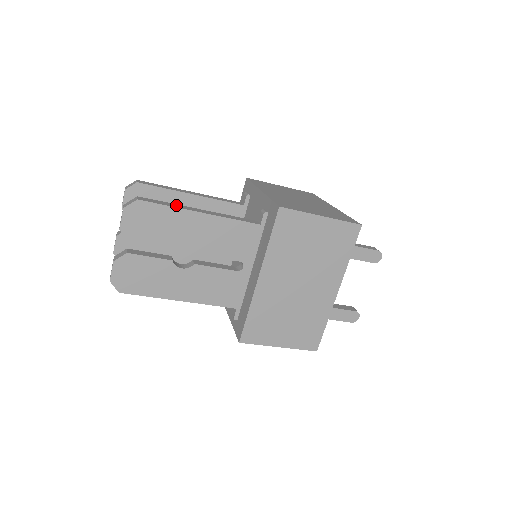
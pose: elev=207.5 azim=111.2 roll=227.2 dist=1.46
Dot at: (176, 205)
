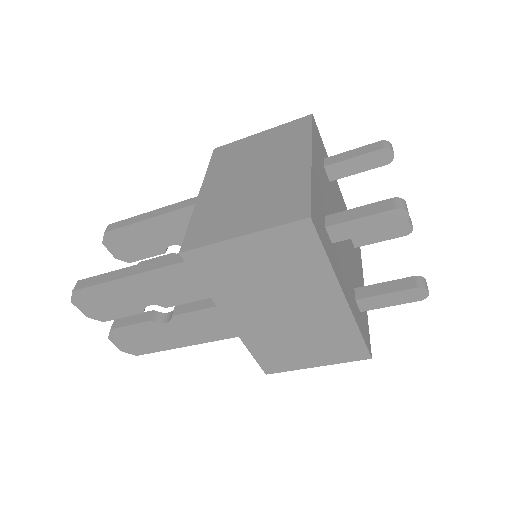
Dot at: (110, 275)
